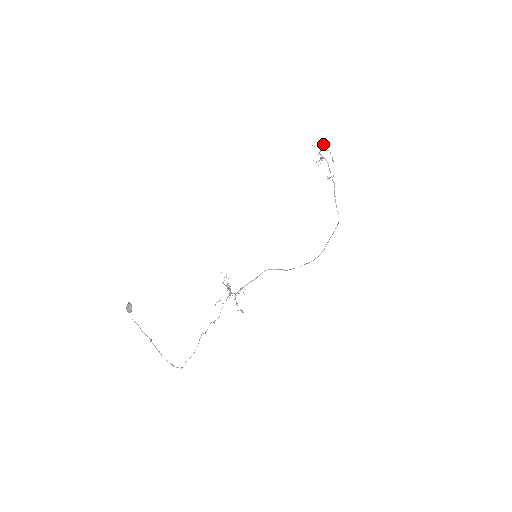
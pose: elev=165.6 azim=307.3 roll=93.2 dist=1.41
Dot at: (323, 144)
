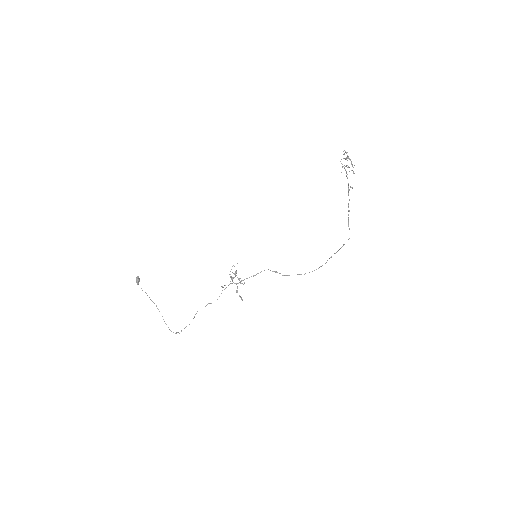
Dot at: (344, 153)
